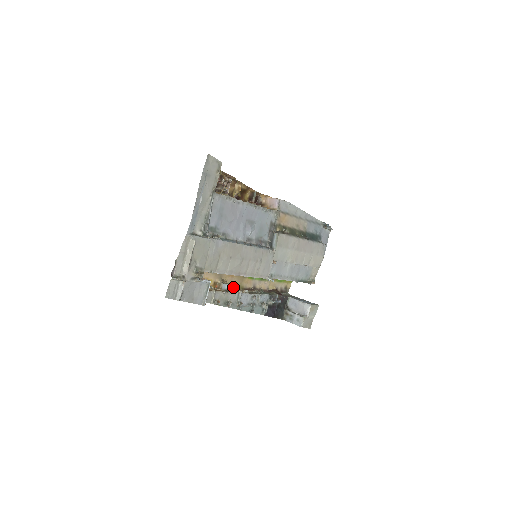
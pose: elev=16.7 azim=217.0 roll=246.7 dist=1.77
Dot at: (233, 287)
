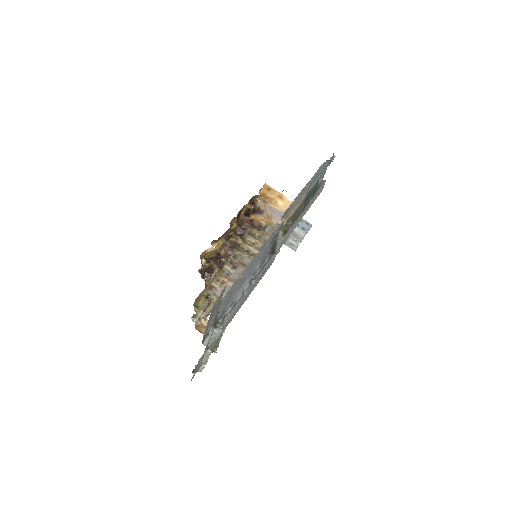
Dot at: occluded
